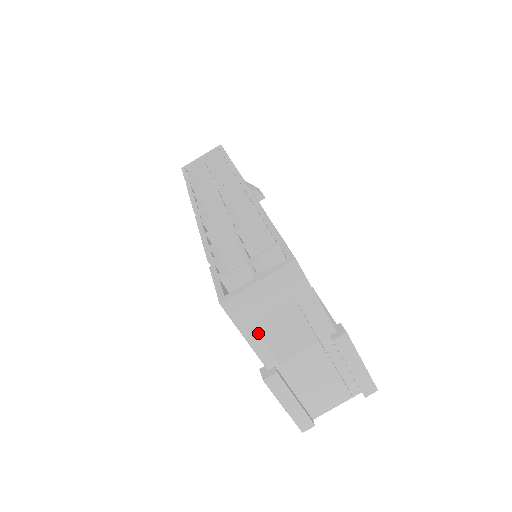
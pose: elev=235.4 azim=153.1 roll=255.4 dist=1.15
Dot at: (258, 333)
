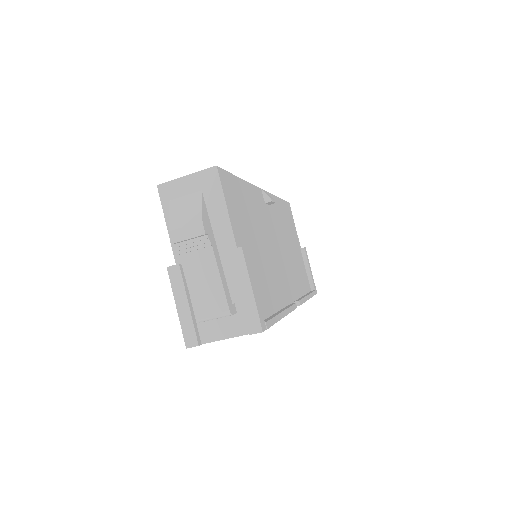
Dot at: occluded
